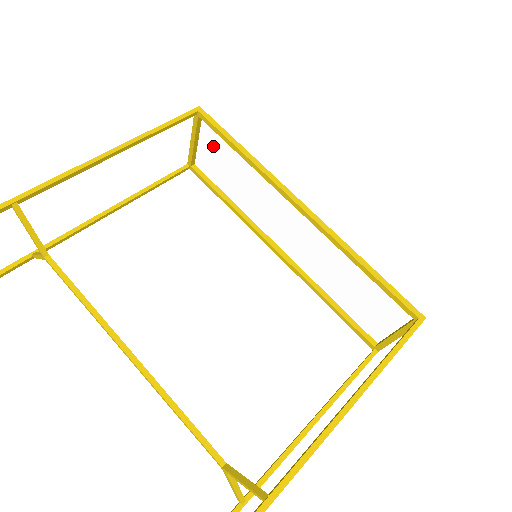
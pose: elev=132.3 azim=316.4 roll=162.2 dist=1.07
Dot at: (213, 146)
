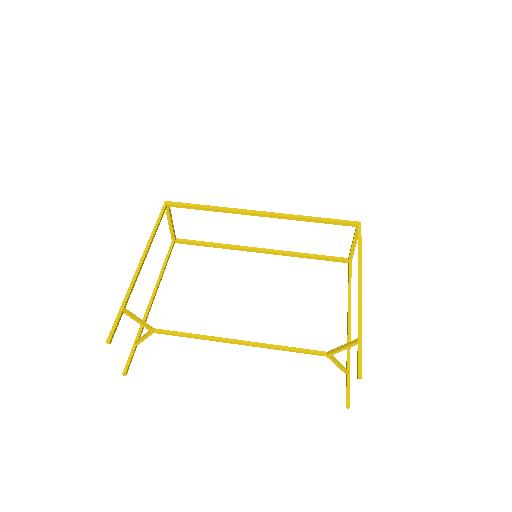
Dot at: (185, 218)
